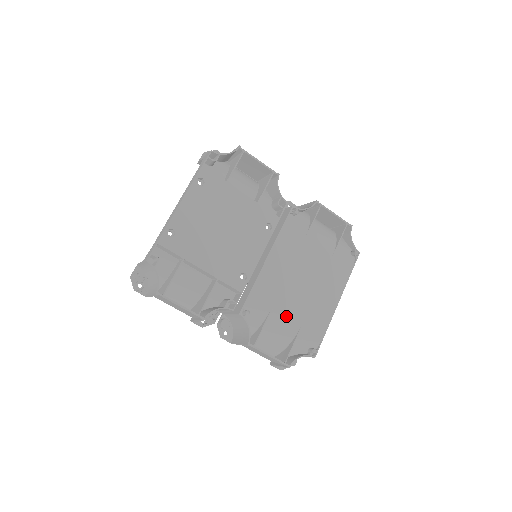
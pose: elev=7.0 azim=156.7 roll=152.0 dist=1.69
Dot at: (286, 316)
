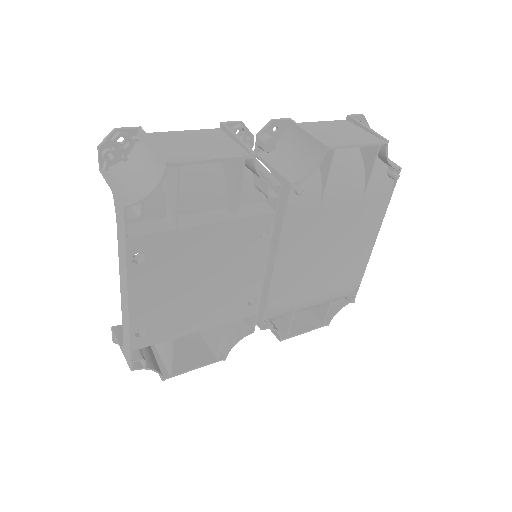
Dot at: (315, 295)
